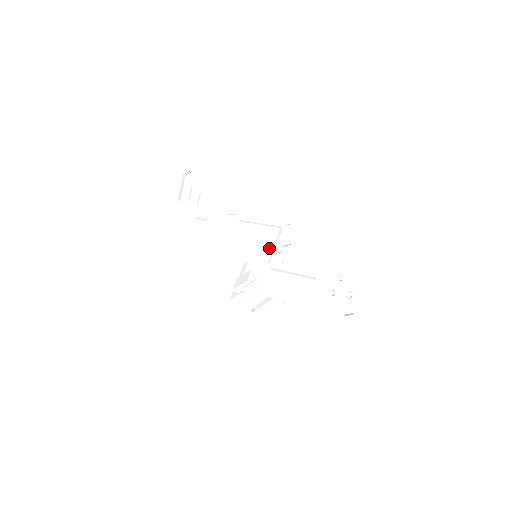
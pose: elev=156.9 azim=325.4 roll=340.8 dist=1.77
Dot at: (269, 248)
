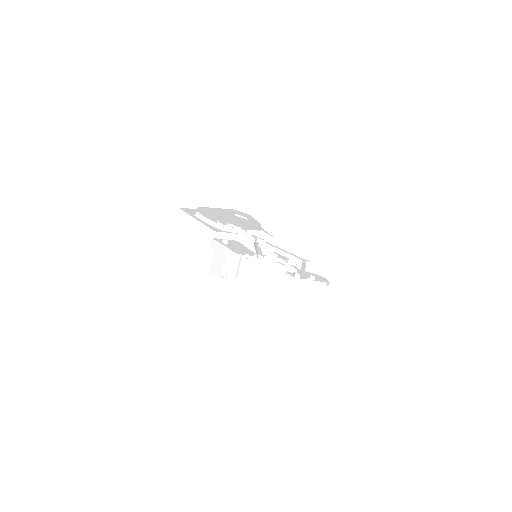
Dot at: occluded
